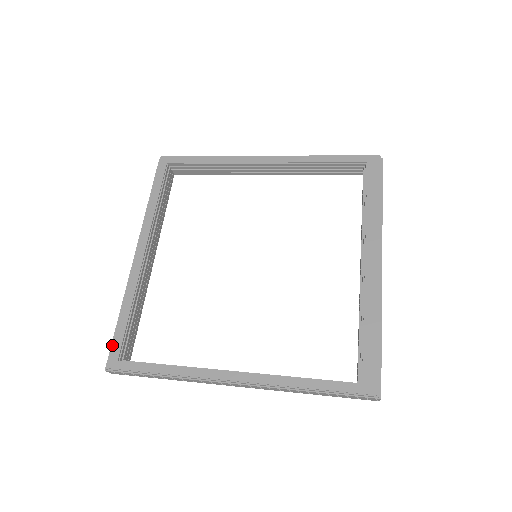
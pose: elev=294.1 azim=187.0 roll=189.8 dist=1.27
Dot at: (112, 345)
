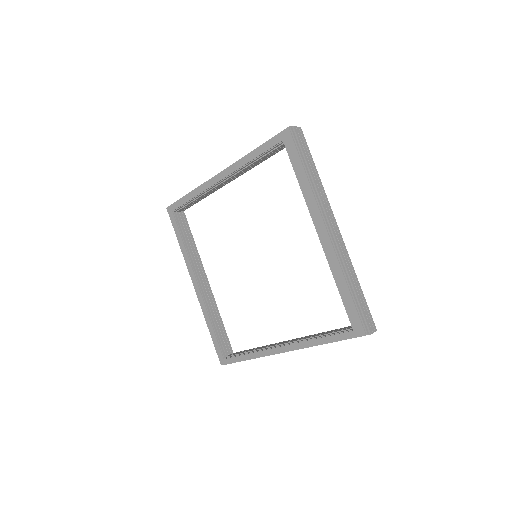
Dot at: (216, 351)
